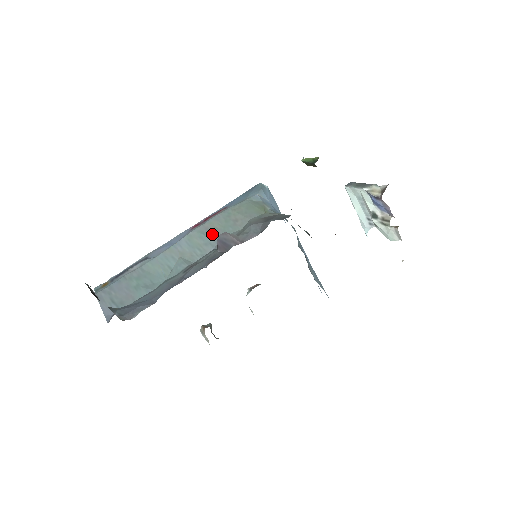
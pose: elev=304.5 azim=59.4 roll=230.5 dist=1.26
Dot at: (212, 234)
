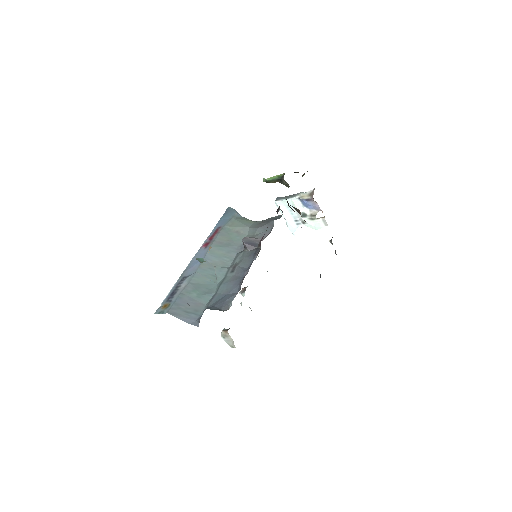
Dot at: (227, 245)
